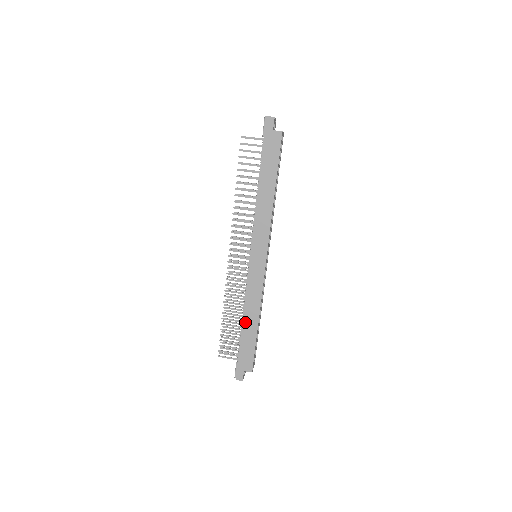
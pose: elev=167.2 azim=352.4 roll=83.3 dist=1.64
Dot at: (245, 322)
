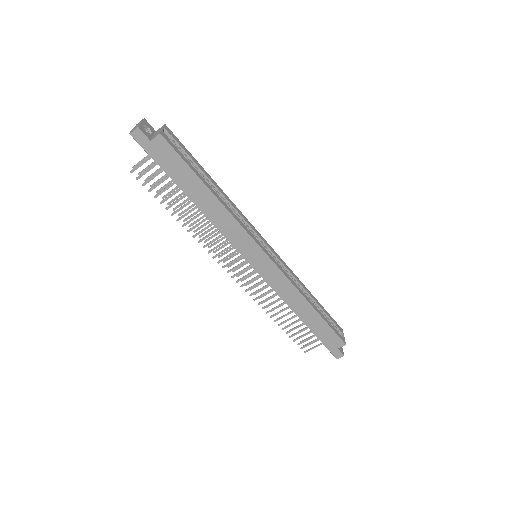
Dot at: (301, 315)
